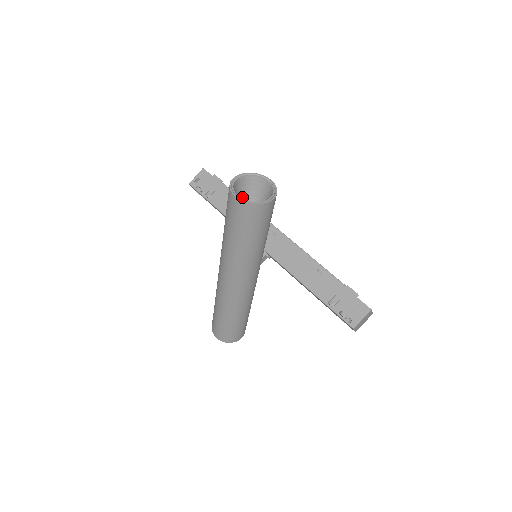
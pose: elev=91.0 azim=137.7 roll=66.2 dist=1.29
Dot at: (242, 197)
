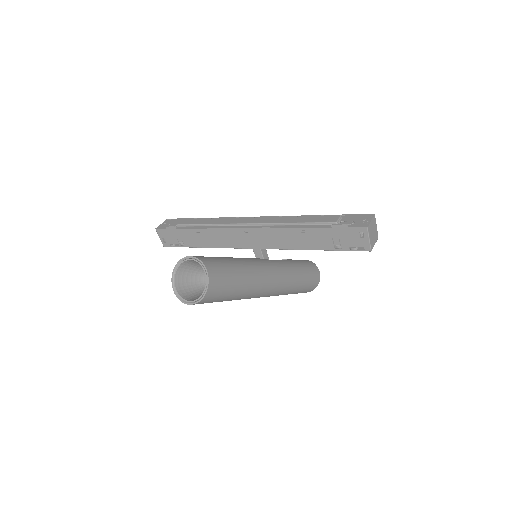
Dot at: (194, 278)
